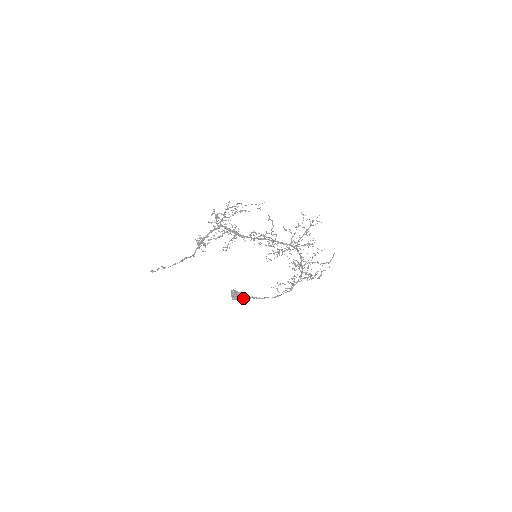
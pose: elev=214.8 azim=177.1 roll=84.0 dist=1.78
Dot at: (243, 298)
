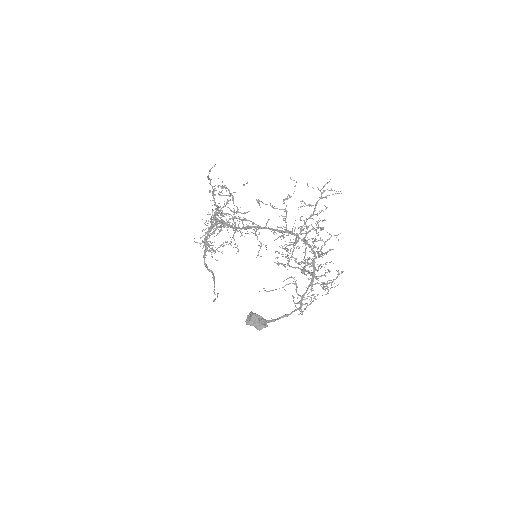
Dot at: (262, 324)
